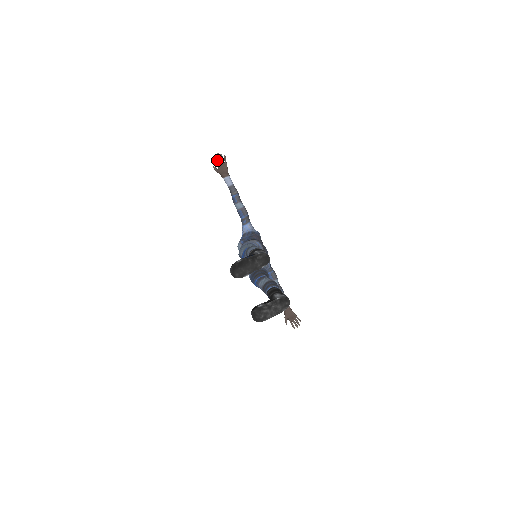
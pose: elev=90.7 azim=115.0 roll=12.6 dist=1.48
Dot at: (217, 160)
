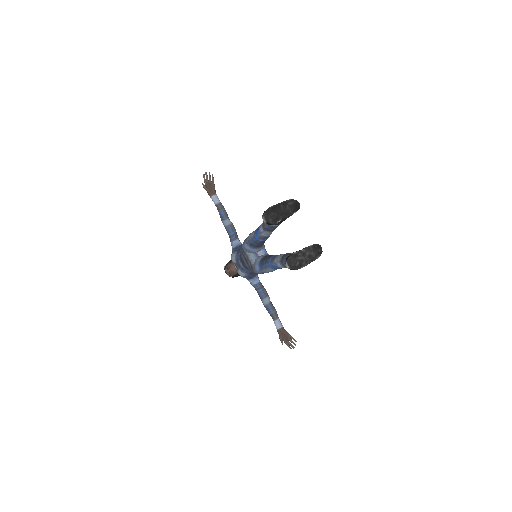
Dot at: (205, 179)
